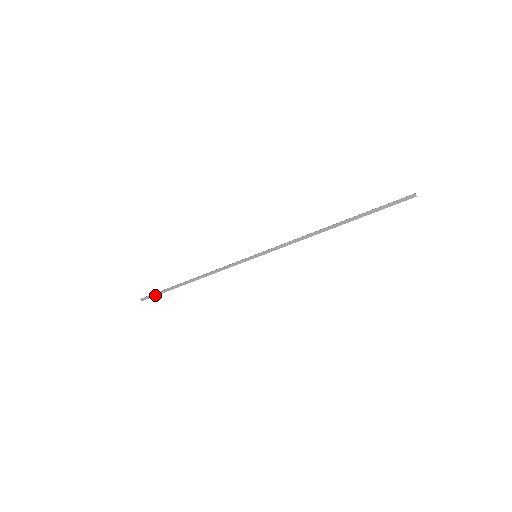
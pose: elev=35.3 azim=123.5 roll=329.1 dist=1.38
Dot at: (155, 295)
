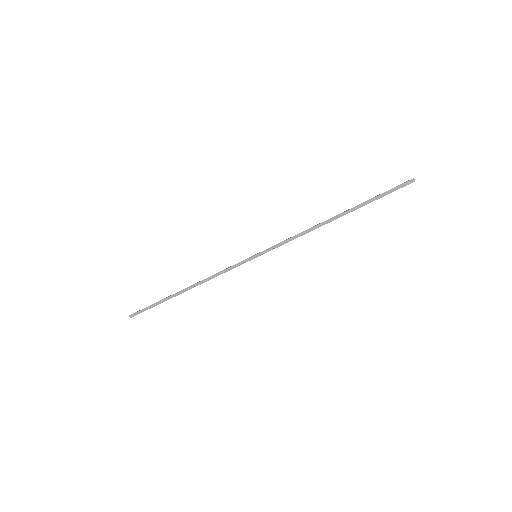
Dot at: (146, 309)
